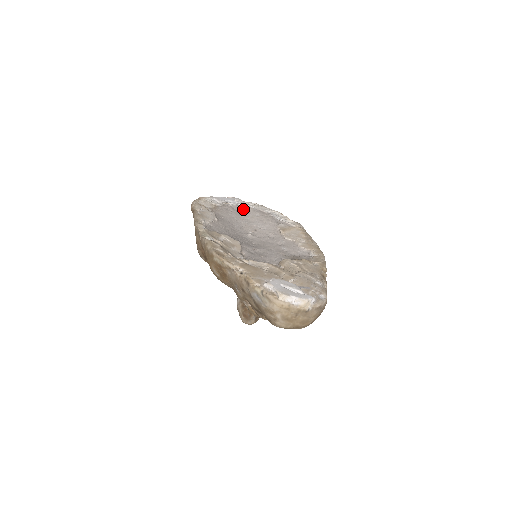
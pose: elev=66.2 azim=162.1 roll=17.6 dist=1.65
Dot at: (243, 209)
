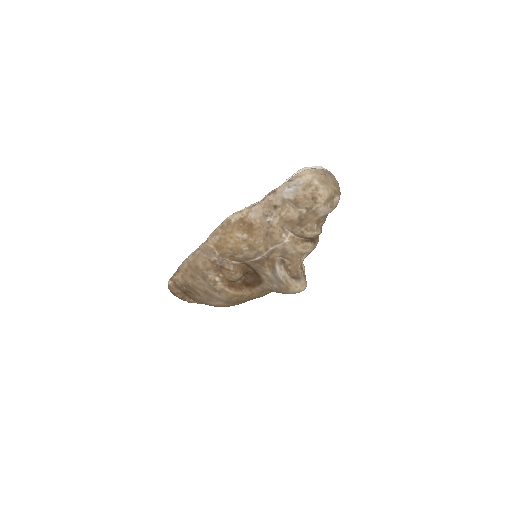
Dot at: occluded
